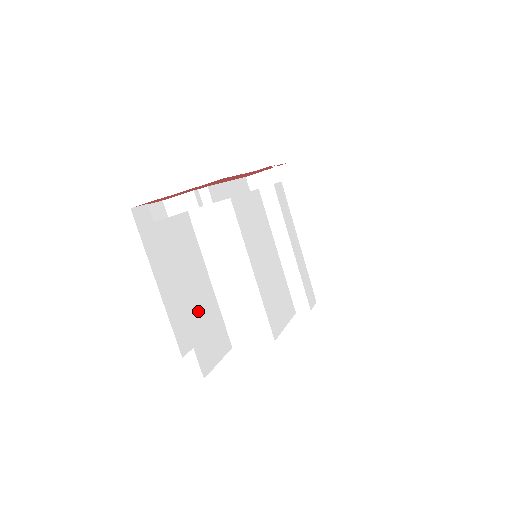
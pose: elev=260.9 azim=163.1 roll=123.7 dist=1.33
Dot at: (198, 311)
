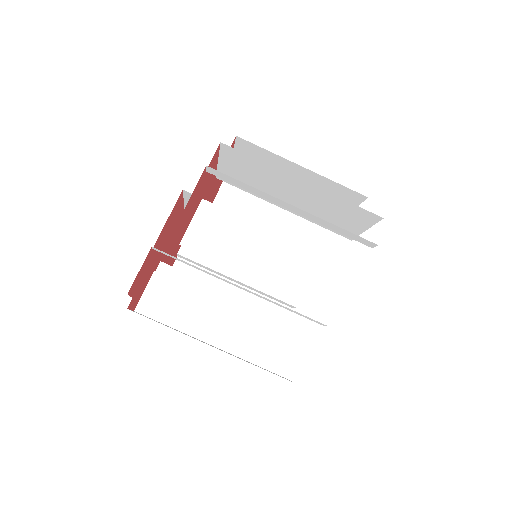
Dot at: occluded
